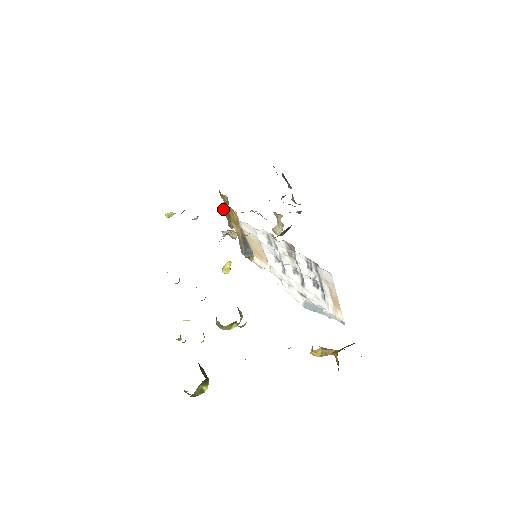
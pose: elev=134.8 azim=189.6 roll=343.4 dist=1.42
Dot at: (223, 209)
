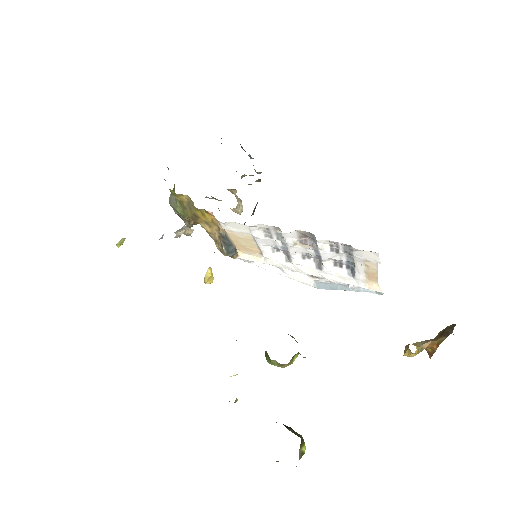
Dot at: (178, 210)
